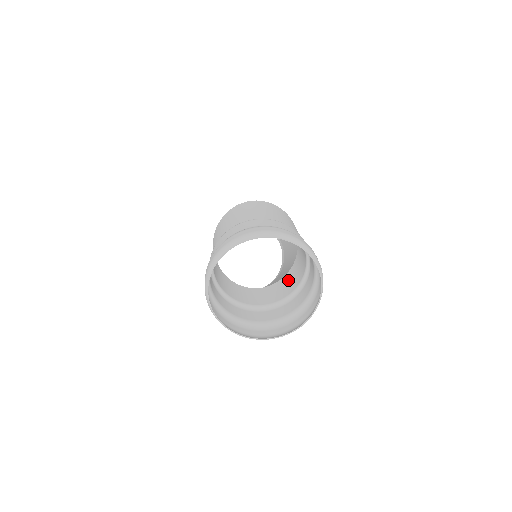
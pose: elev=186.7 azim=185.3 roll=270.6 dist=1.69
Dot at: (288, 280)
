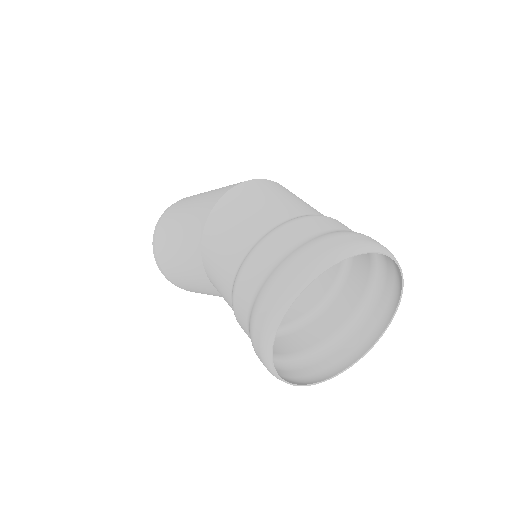
Dot at: occluded
